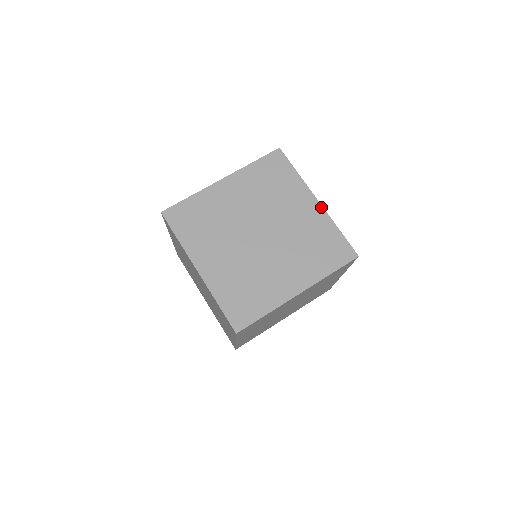
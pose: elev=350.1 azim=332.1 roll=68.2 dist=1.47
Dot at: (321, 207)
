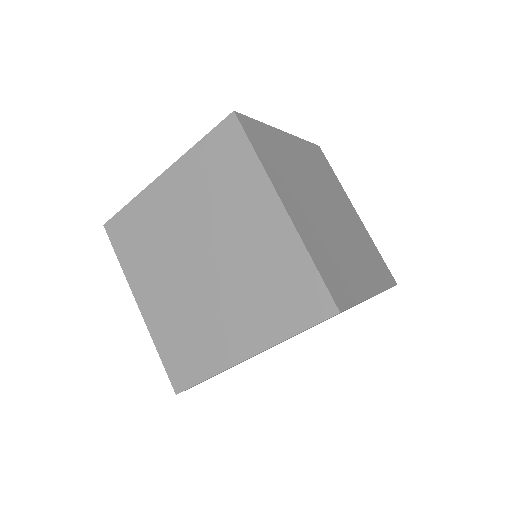
Dot at: (361, 221)
